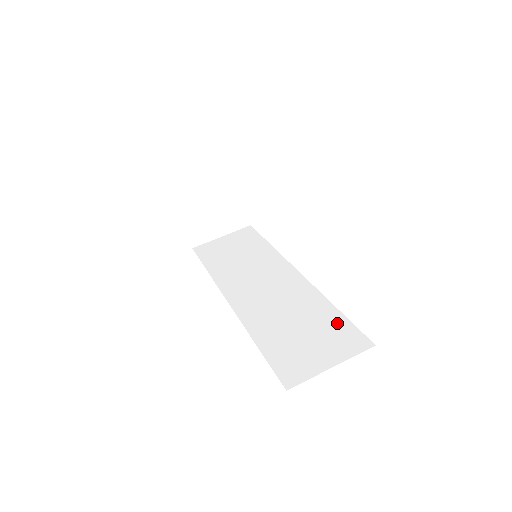
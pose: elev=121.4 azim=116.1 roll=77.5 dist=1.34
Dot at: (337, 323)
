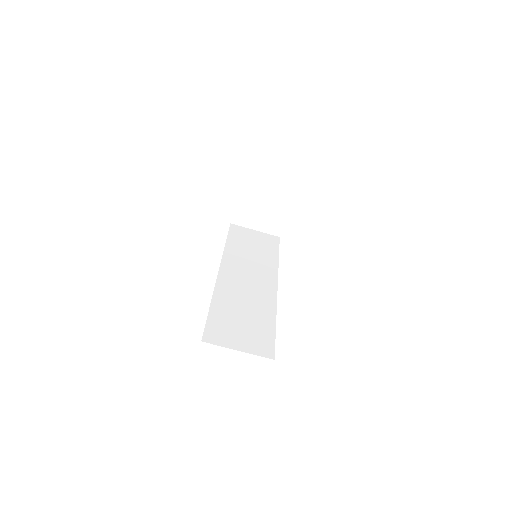
Dot at: (267, 332)
